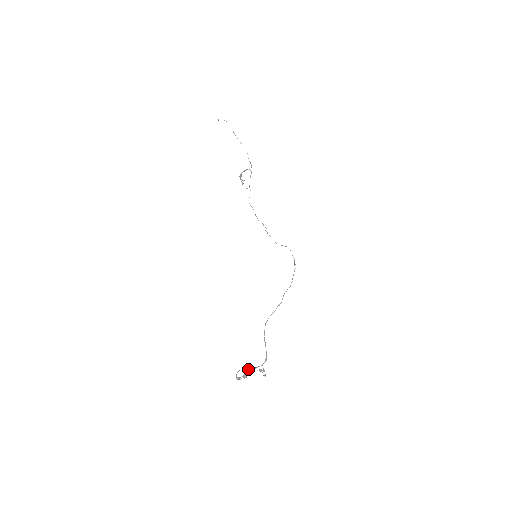
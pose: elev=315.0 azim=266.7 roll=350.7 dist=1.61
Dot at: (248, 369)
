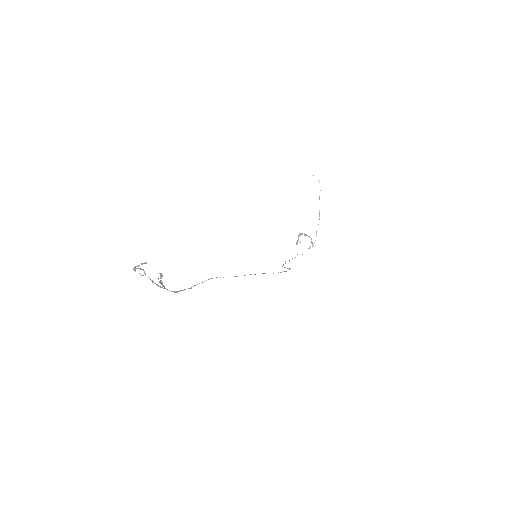
Dot at: (152, 280)
